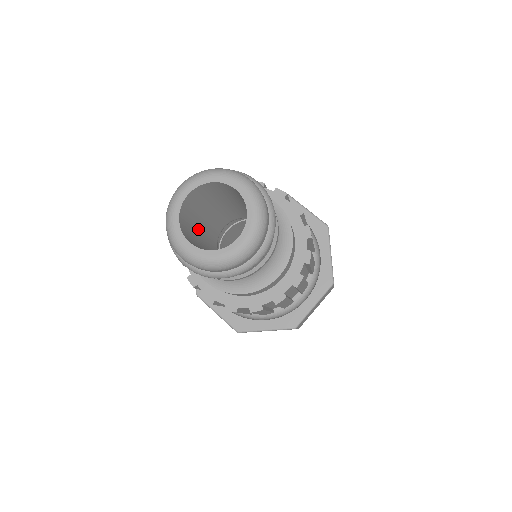
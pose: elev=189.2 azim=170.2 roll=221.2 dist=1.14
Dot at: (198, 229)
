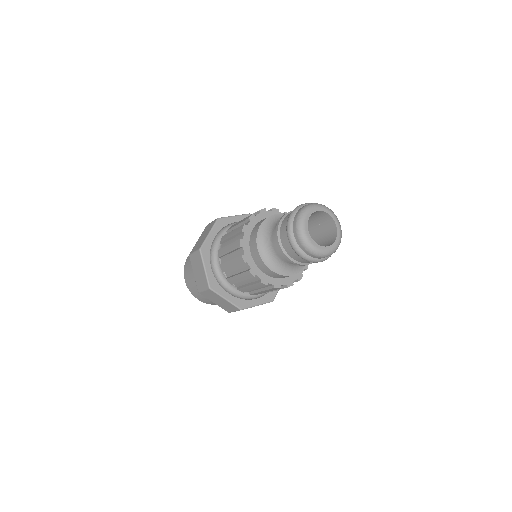
Dot at: occluded
